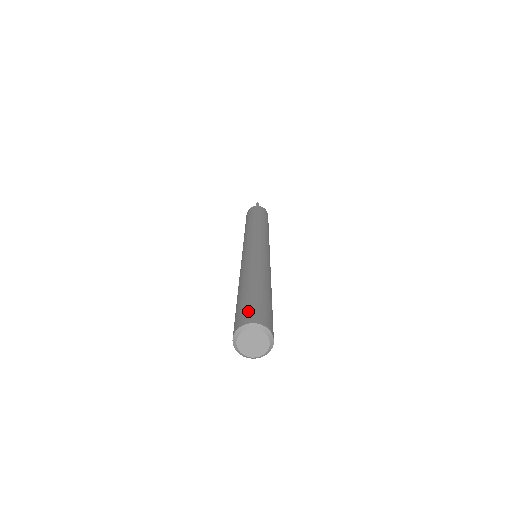
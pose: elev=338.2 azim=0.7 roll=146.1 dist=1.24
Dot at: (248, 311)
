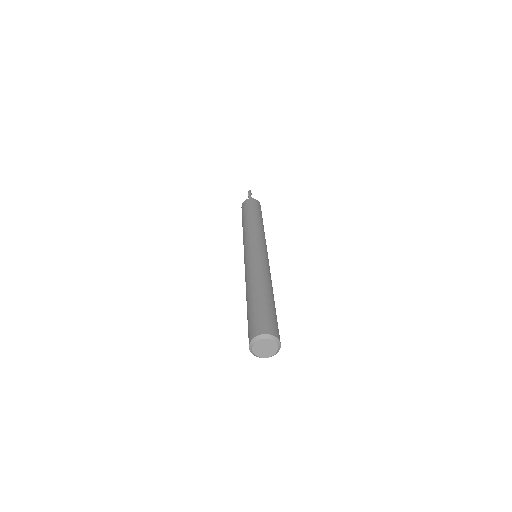
Dot at: (255, 324)
